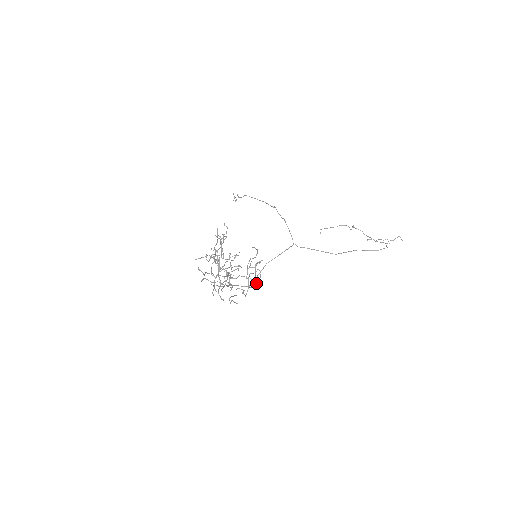
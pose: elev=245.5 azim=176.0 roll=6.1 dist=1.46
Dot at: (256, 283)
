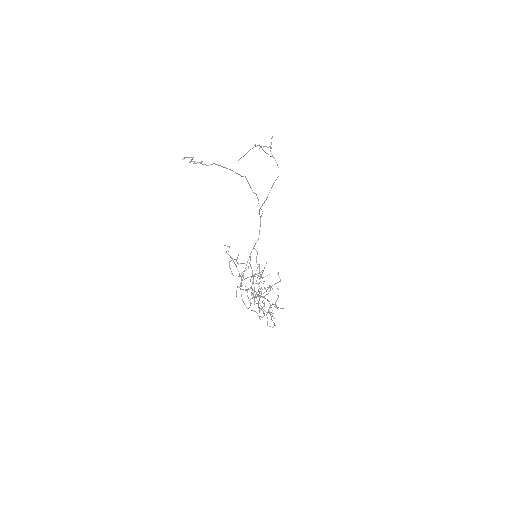
Dot at: occluded
